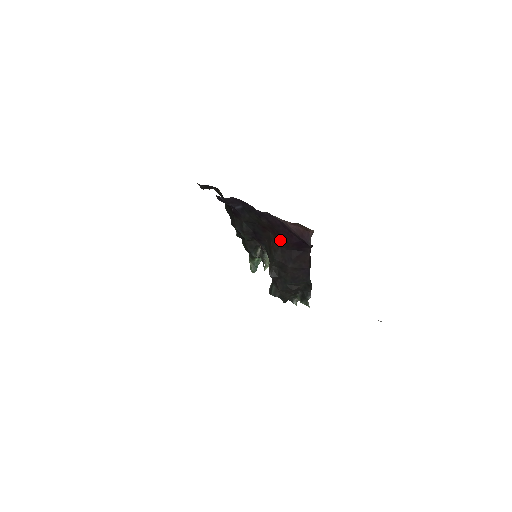
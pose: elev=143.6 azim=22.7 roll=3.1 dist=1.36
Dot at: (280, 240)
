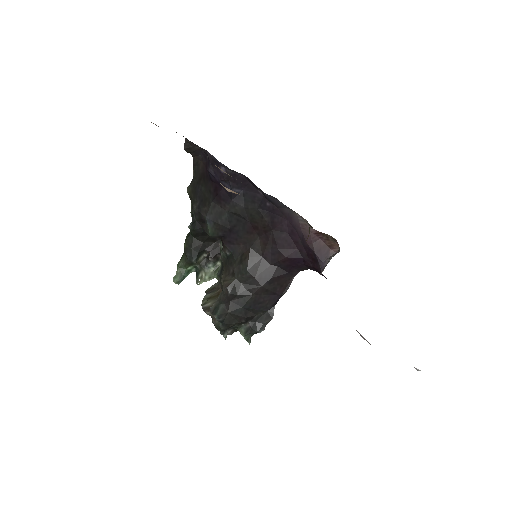
Dot at: (269, 250)
